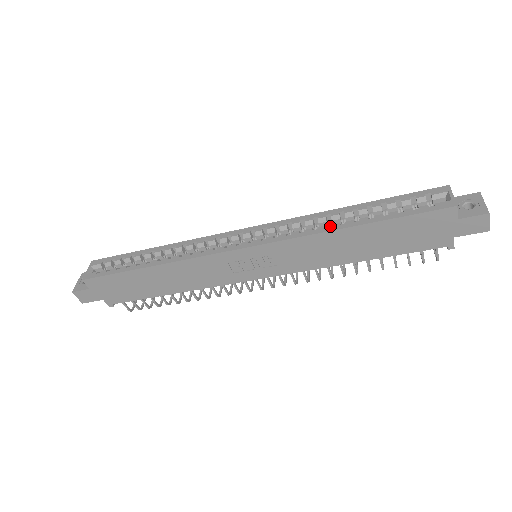
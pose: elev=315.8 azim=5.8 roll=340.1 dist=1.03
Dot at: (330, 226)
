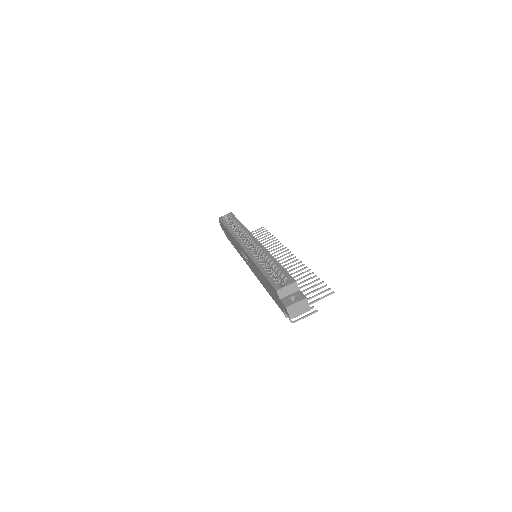
Dot at: occluded
